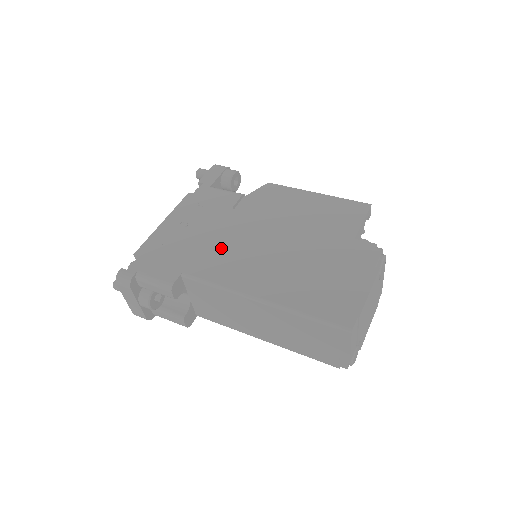
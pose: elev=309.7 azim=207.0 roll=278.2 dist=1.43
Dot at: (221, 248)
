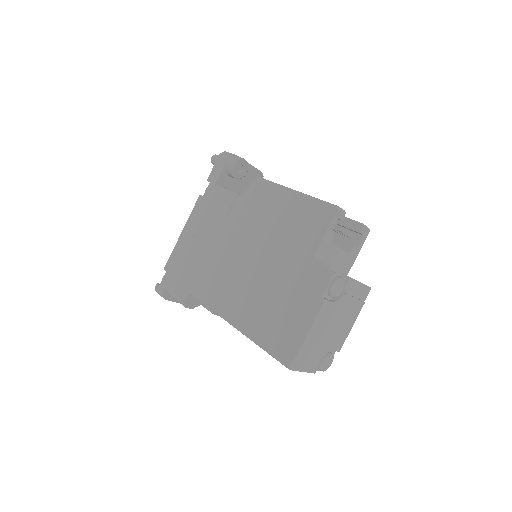
Dot at: (214, 265)
